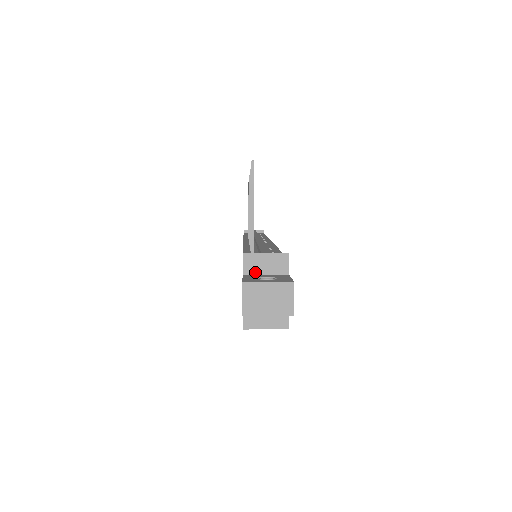
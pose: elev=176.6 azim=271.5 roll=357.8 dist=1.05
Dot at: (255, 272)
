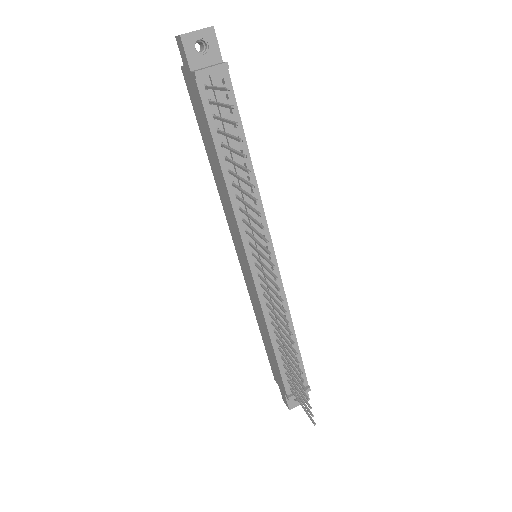
Dot at: occluded
